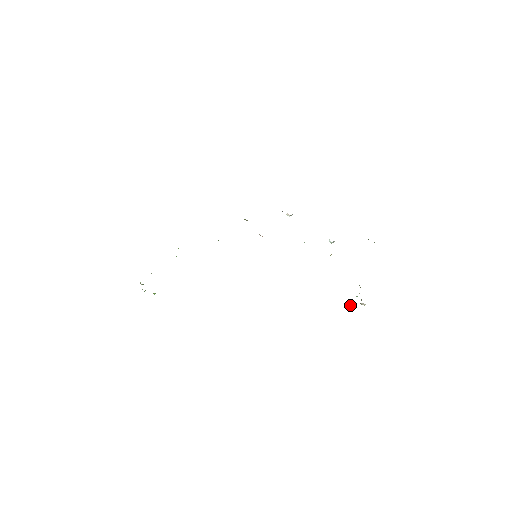
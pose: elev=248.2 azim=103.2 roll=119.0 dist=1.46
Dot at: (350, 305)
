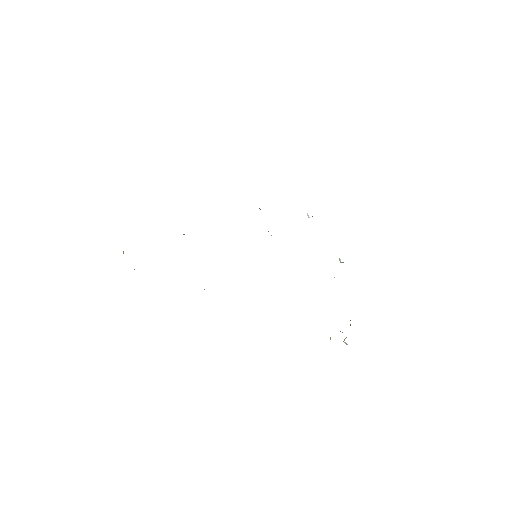
Dot at: occluded
